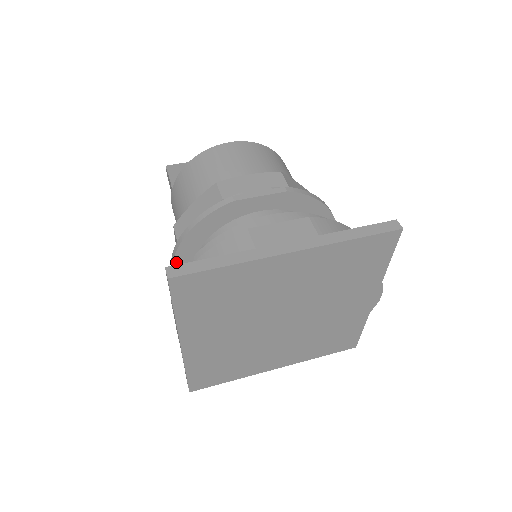
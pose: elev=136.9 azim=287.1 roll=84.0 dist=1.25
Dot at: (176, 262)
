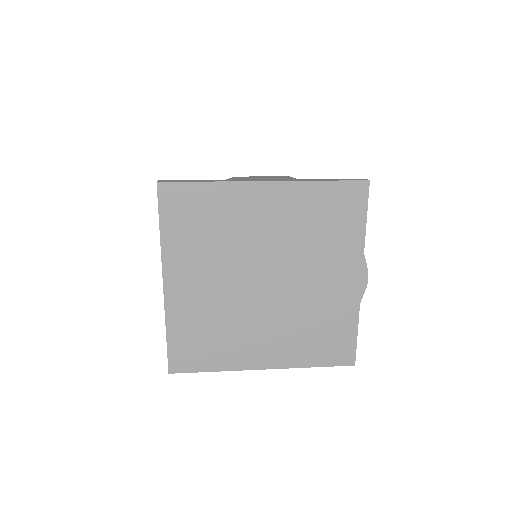
Dot at: occluded
